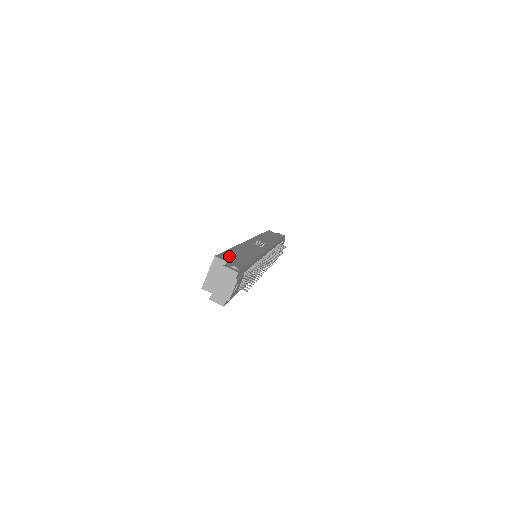
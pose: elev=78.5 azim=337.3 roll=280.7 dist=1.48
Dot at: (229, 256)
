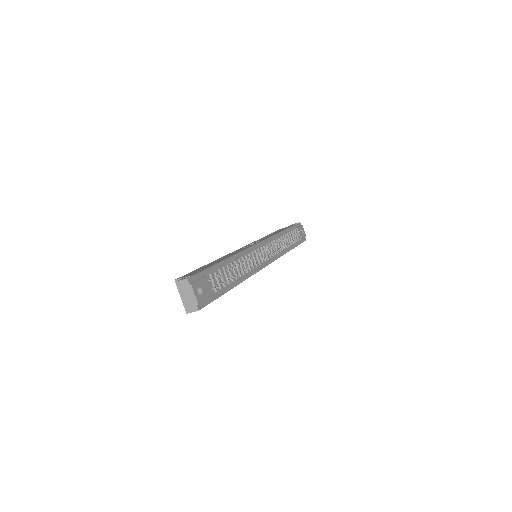
Dot at: (193, 272)
